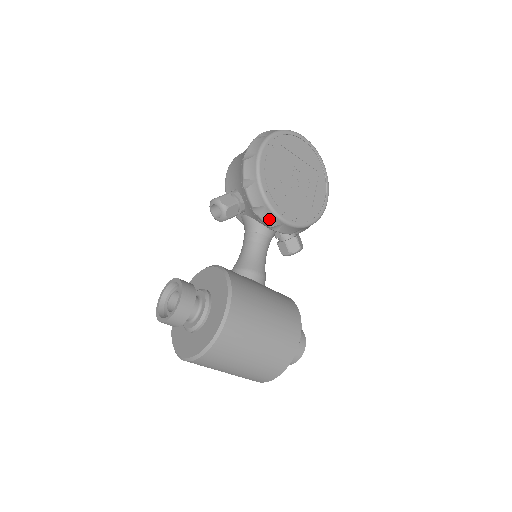
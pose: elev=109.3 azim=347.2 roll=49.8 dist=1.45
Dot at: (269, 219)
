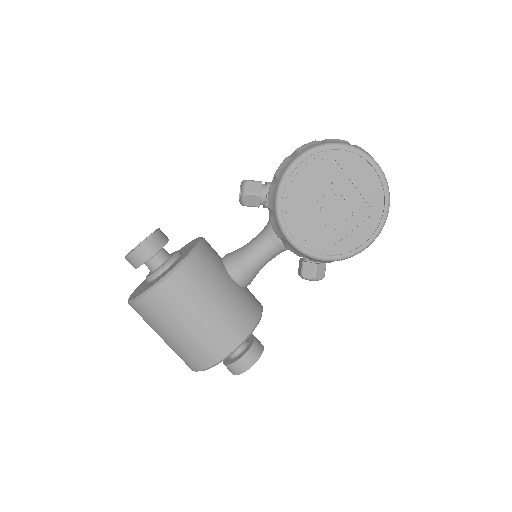
Dot at: (276, 228)
